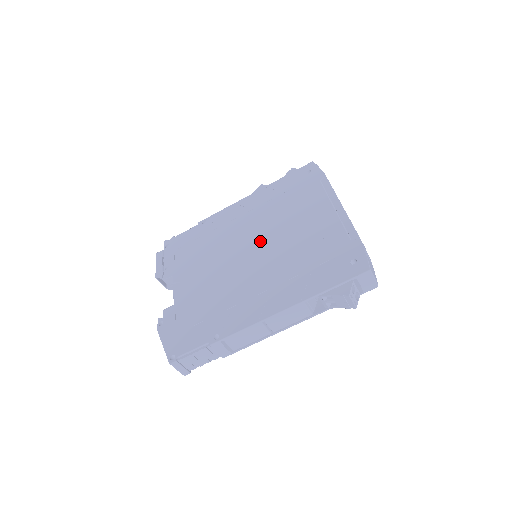
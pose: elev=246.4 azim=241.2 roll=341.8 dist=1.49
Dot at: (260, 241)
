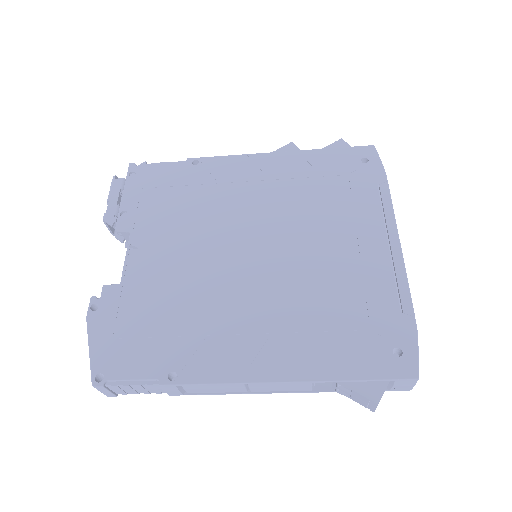
Dot at: (271, 242)
